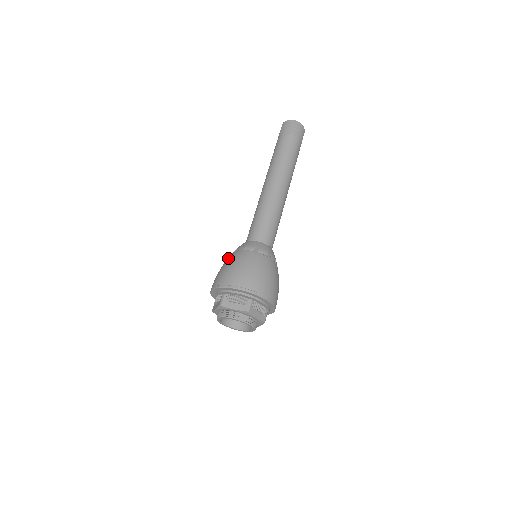
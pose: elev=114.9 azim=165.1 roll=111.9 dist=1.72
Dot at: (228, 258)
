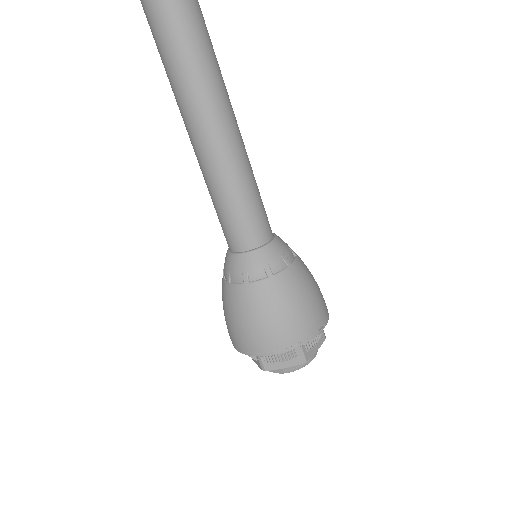
Dot at: occluded
